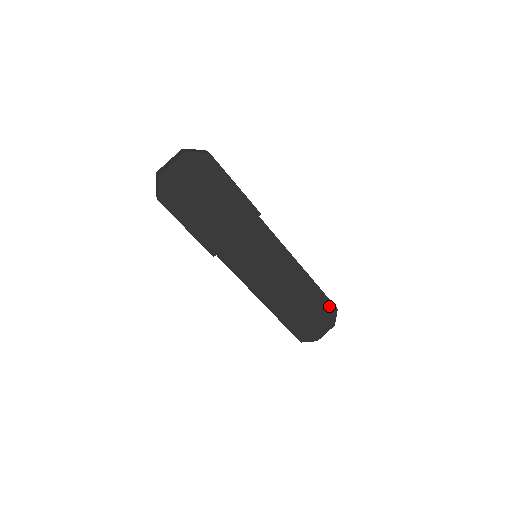
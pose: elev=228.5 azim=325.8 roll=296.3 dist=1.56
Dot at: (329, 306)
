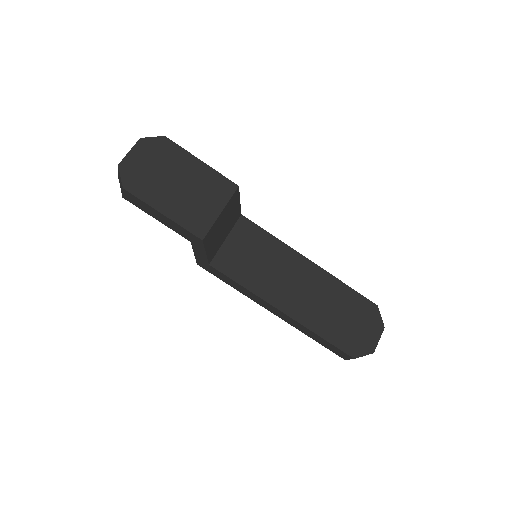
Dot at: (366, 304)
